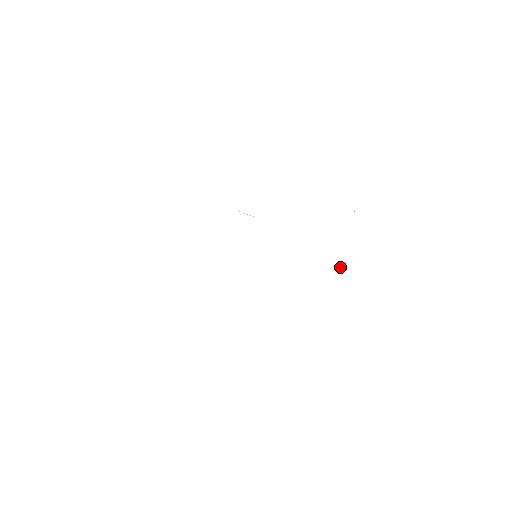
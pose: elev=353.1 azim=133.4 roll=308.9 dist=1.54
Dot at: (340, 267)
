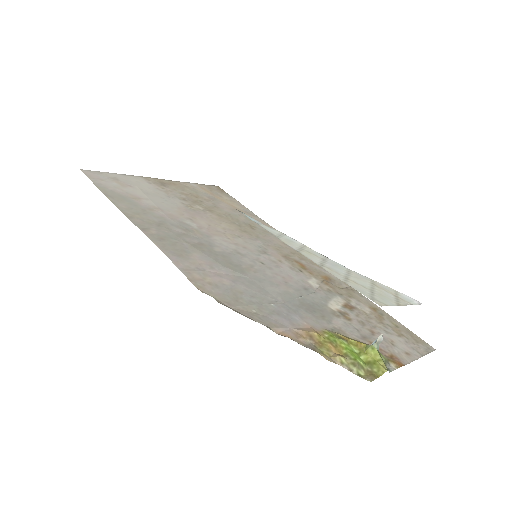
Dot at: (372, 343)
